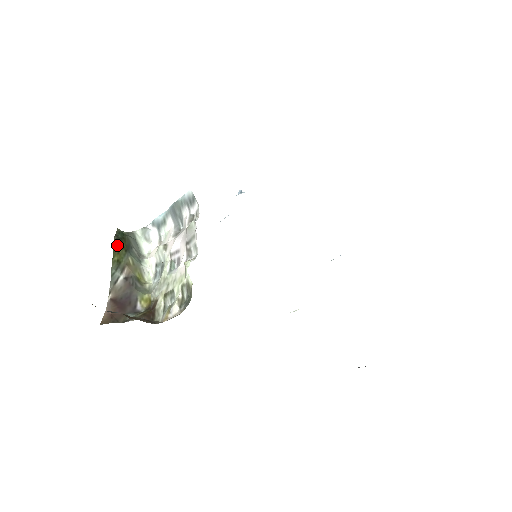
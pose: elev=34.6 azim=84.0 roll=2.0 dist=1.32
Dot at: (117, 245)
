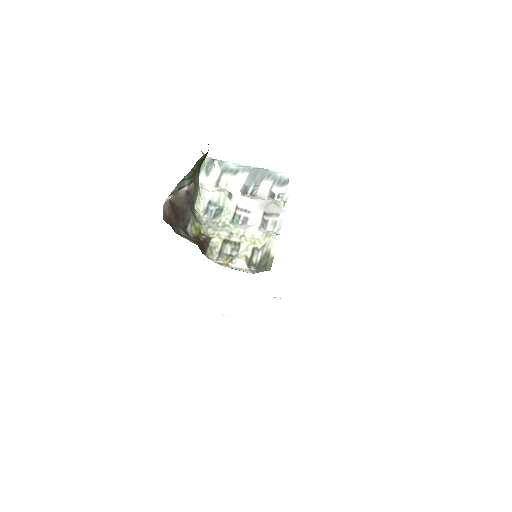
Dot at: (203, 158)
